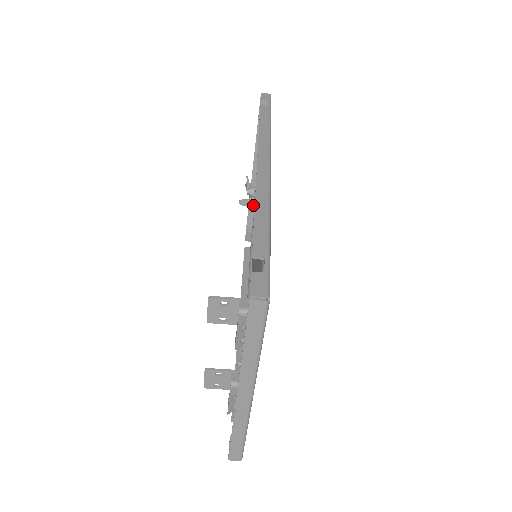
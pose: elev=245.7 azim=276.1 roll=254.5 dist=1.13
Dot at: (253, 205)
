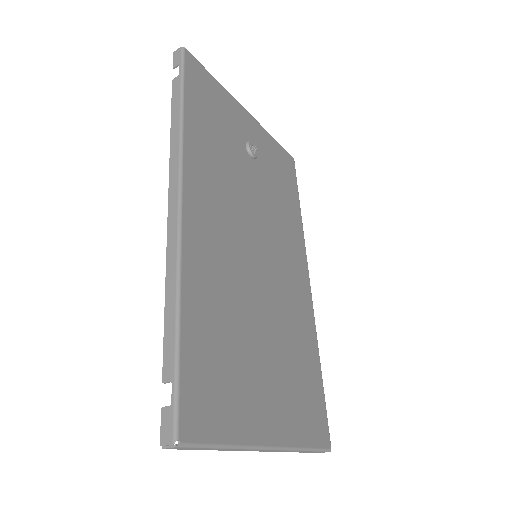
Dot at: occluded
